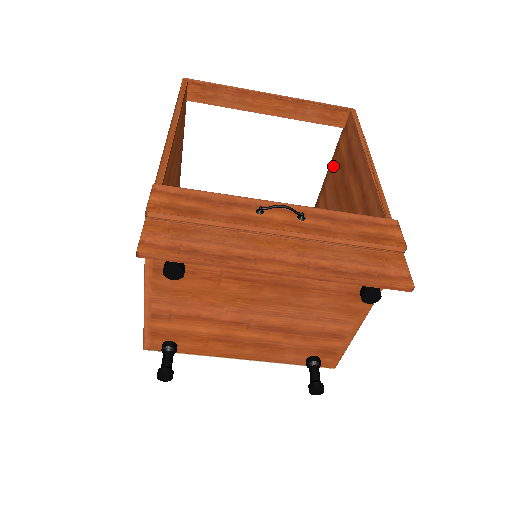
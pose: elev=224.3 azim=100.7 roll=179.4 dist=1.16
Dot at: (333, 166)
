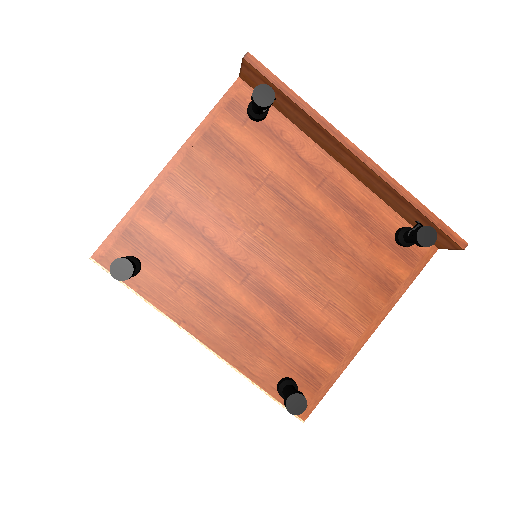
Dot at: occluded
